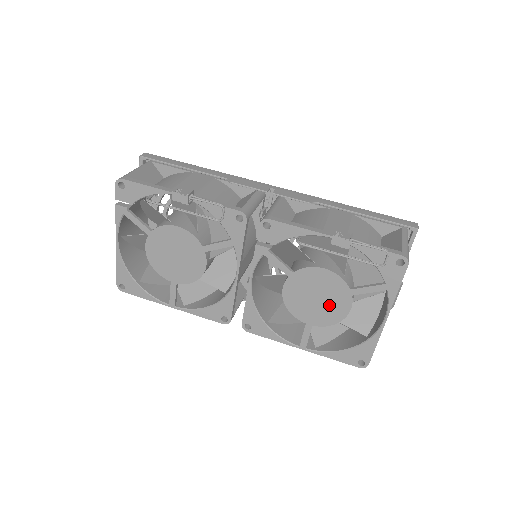
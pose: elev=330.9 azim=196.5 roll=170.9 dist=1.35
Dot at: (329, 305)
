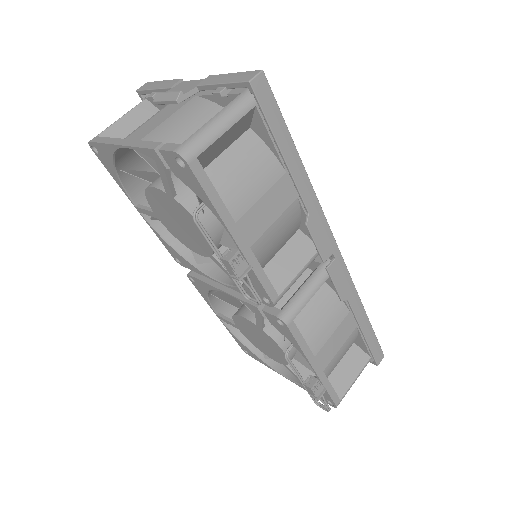
Dot at: (263, 347)
